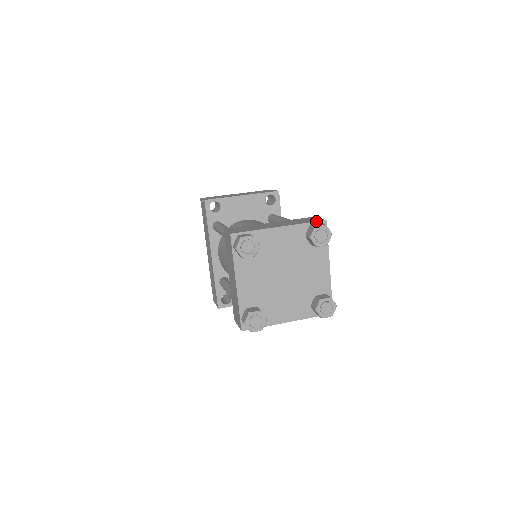
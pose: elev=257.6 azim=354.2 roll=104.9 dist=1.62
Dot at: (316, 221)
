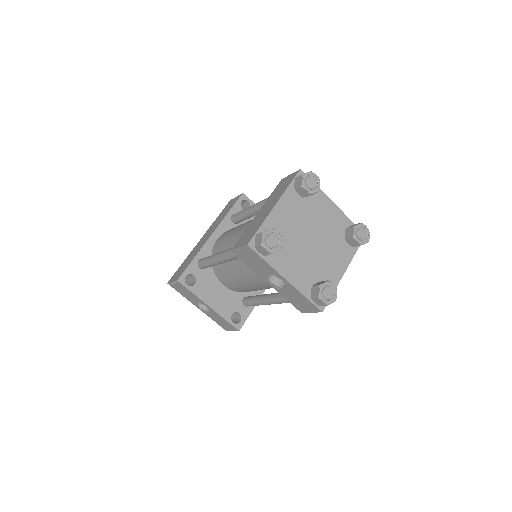
Dot at: occluded
